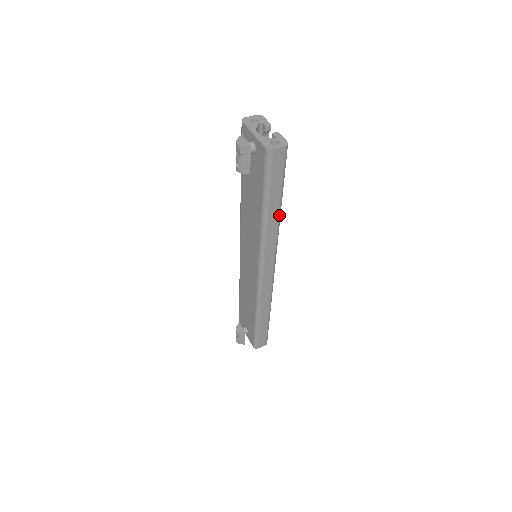
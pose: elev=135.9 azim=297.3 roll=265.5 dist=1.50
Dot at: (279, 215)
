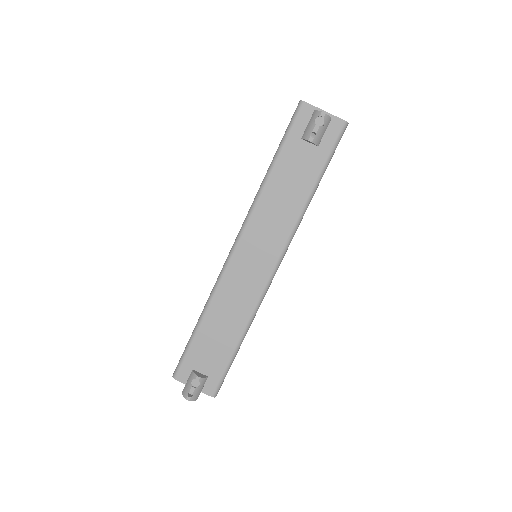
Dot at: occluded
